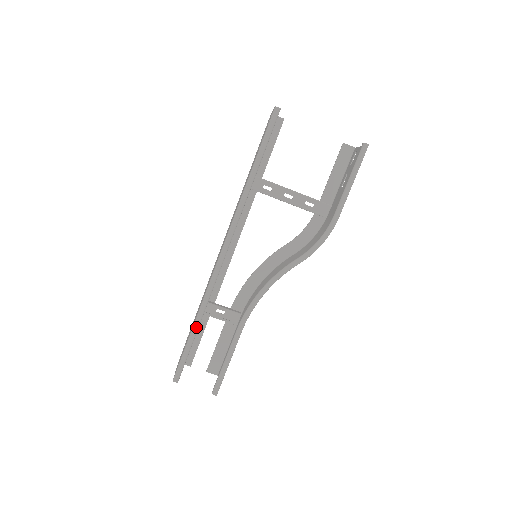
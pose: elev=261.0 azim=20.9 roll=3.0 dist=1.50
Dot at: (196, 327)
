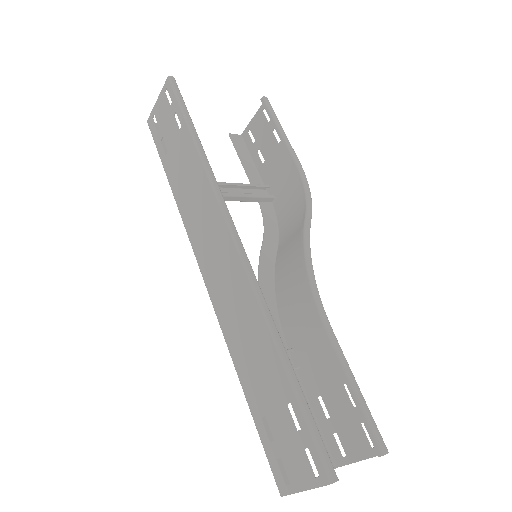
Dot at: (288, 363)
